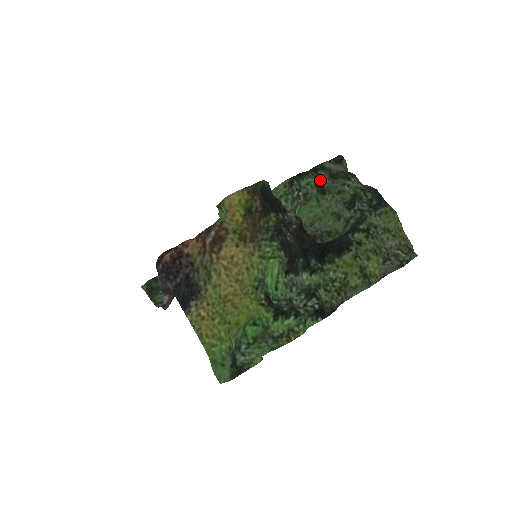
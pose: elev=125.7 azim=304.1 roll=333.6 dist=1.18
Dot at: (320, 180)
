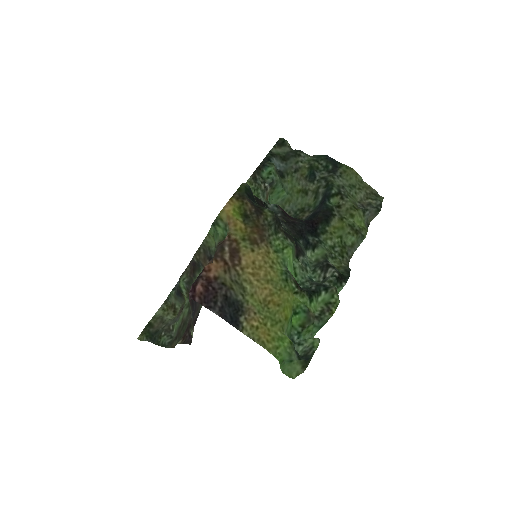
Dot at: (276, 166)
